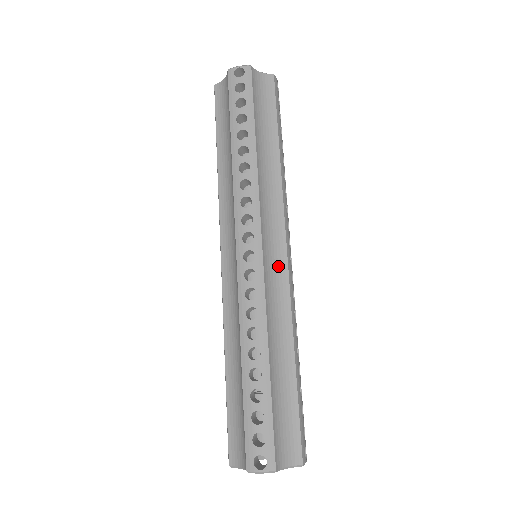
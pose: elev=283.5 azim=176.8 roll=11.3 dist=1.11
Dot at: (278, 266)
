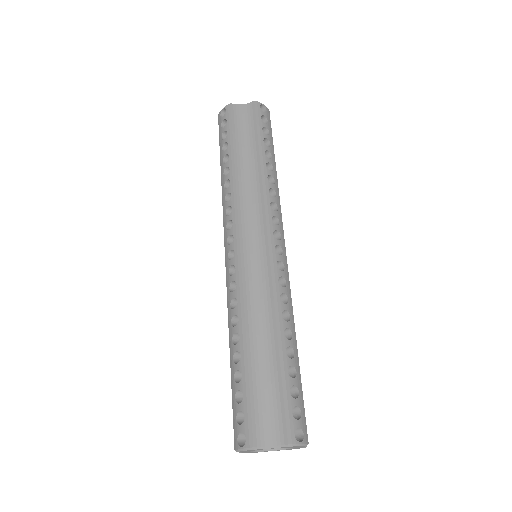
Dot at: (260, 257)
